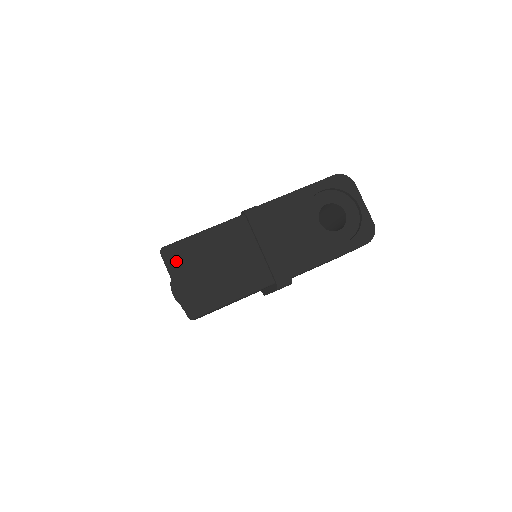
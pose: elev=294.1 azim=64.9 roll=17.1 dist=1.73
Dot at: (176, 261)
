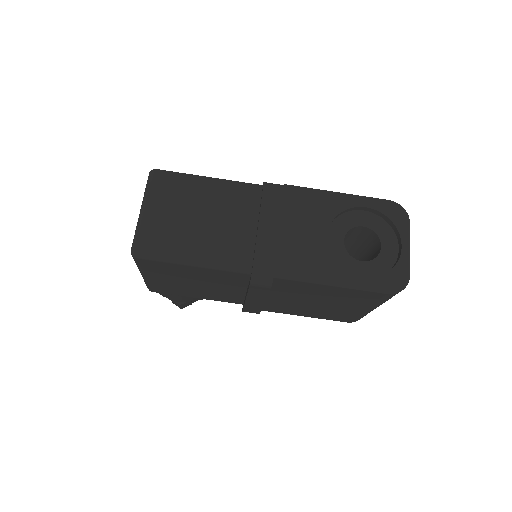
Dot at: (159, 188)
